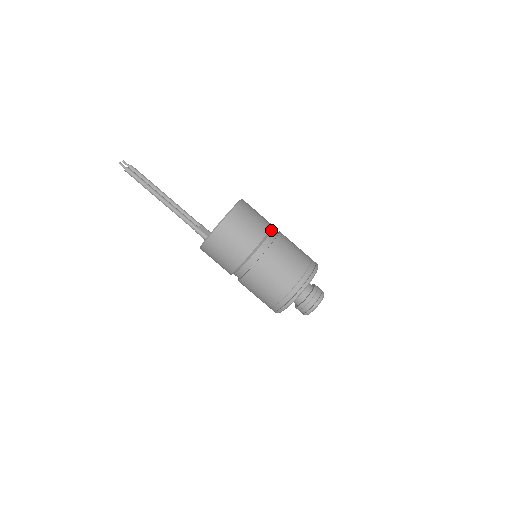
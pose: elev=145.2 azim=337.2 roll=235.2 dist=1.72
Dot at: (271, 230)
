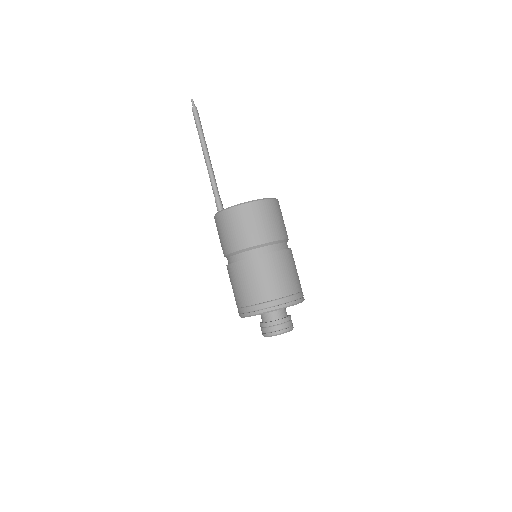
Dot at: occluded
